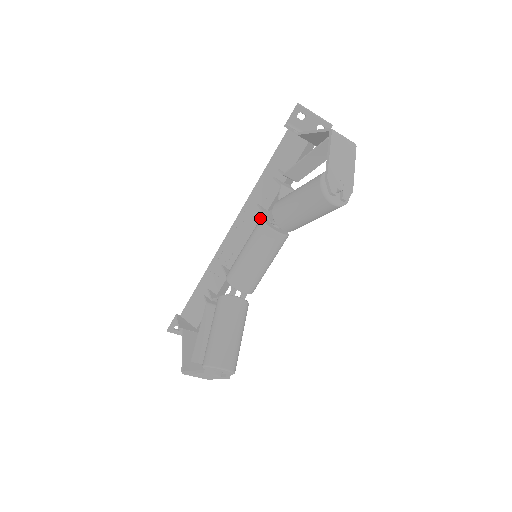
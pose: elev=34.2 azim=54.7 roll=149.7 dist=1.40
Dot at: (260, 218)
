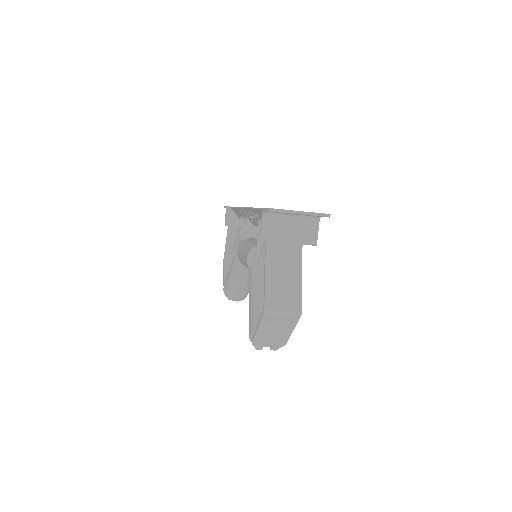
Dot at: occluded
